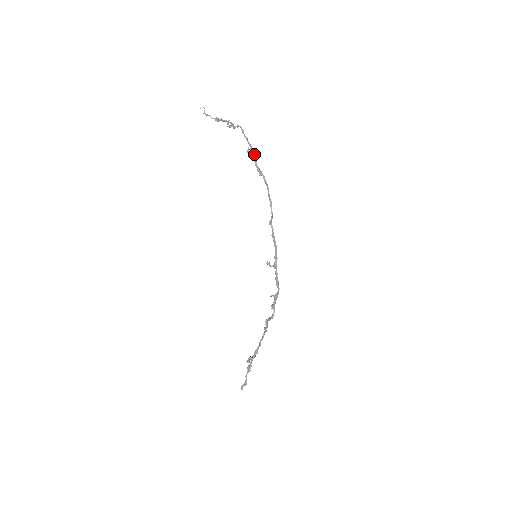
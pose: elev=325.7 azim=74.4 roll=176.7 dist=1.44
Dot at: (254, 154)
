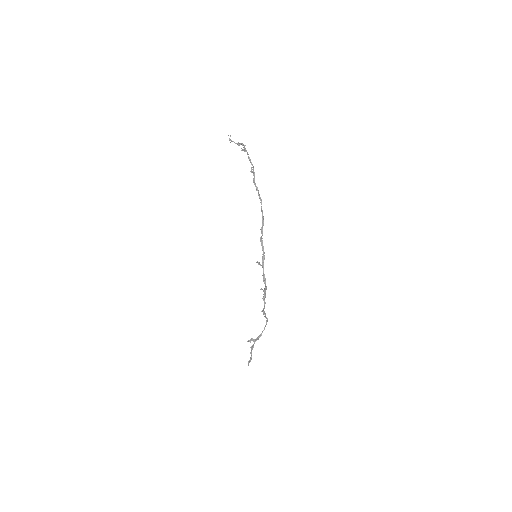
Dot at: (254, 173)
